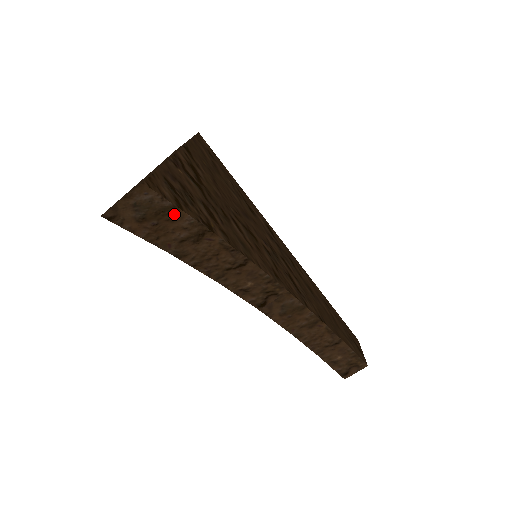
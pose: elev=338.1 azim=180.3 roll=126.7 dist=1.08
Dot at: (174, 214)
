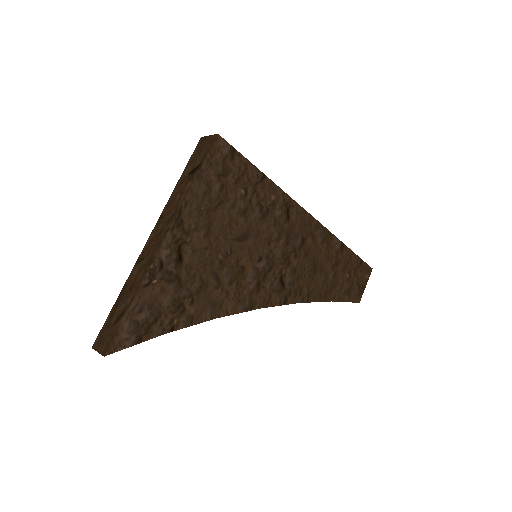
Dot at: (137, 342)
